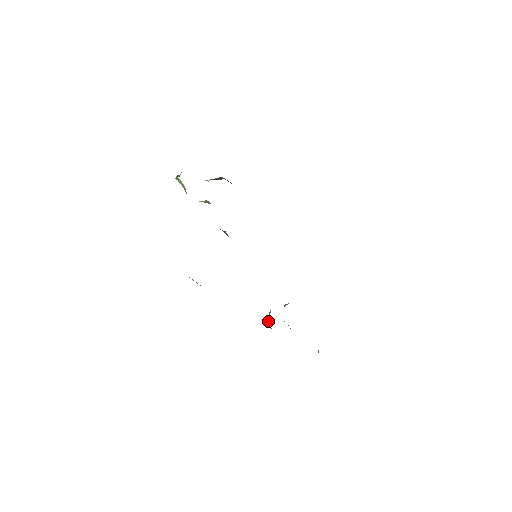
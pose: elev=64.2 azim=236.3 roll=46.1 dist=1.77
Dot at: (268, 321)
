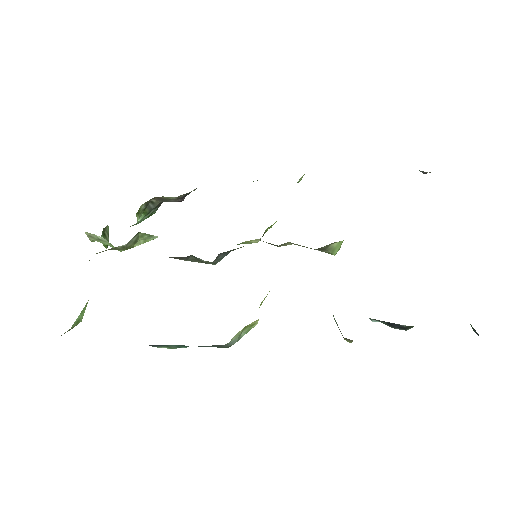
Dot at: occluded
